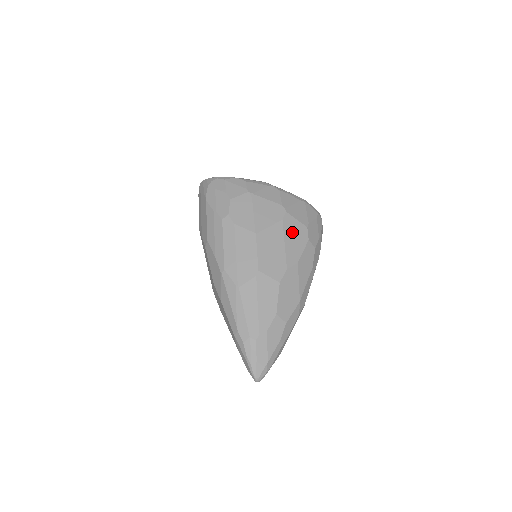
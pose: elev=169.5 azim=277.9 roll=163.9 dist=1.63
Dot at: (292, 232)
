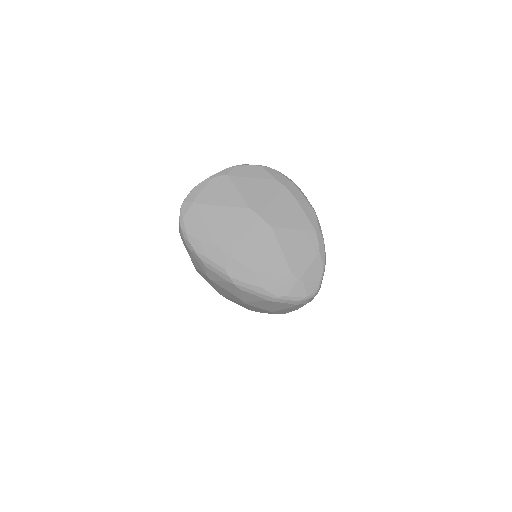
Dot at: (254, 308)
